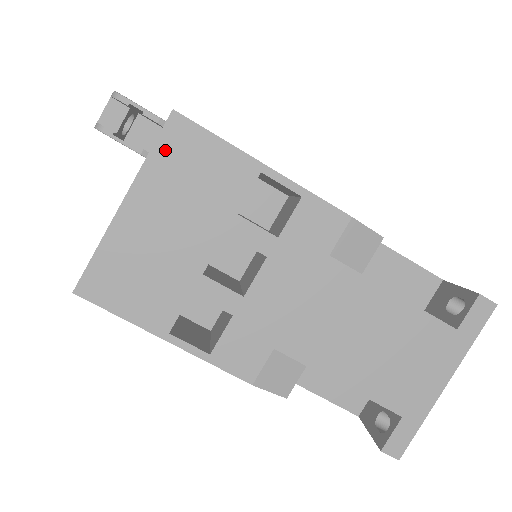
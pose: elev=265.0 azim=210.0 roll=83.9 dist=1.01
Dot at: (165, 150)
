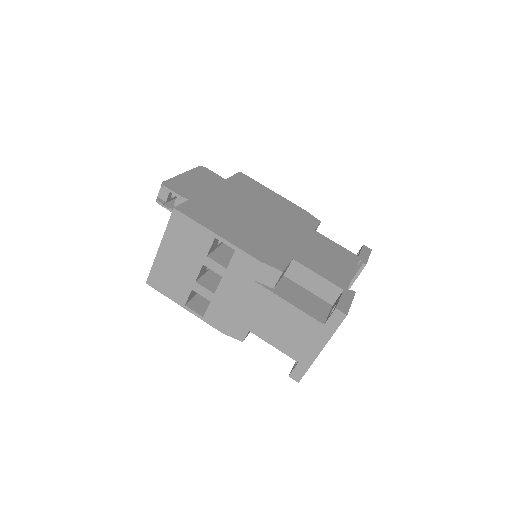
Dot at: (173, 226)
